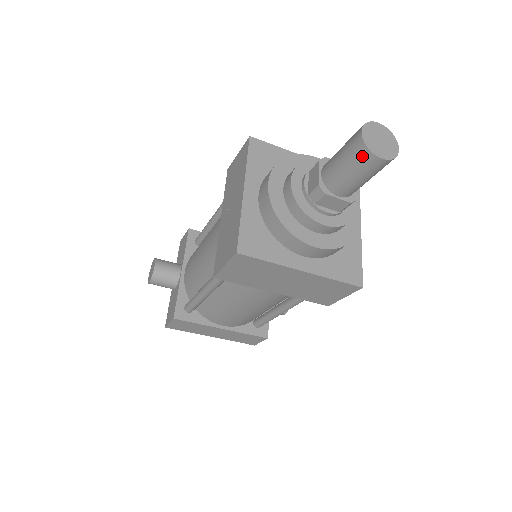
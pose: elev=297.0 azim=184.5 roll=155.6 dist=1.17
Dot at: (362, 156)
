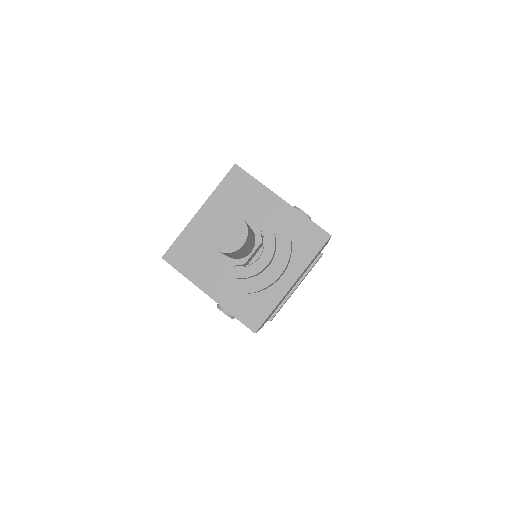
Dot at: (233, 254)
